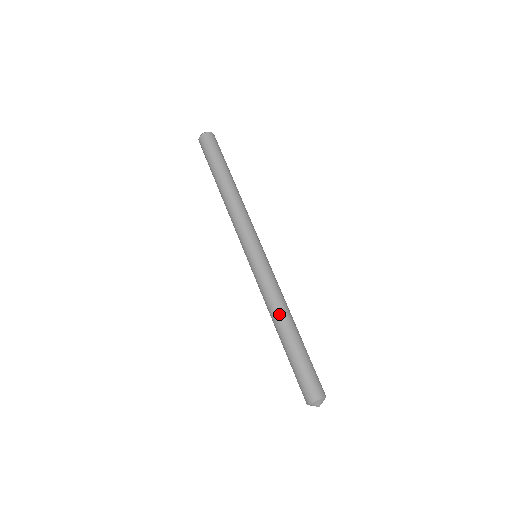
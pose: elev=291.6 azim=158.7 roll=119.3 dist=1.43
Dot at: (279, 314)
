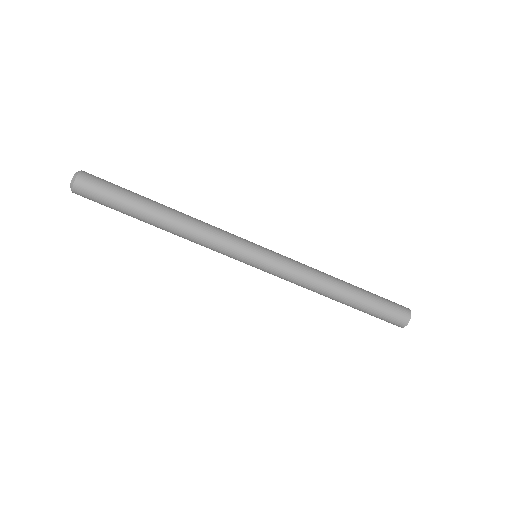
Dot at: (326, 289)
